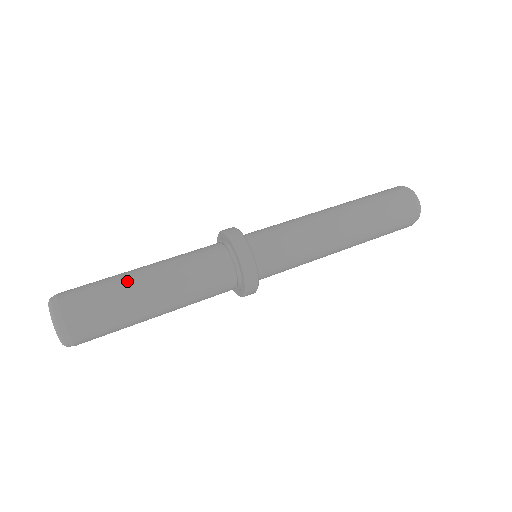
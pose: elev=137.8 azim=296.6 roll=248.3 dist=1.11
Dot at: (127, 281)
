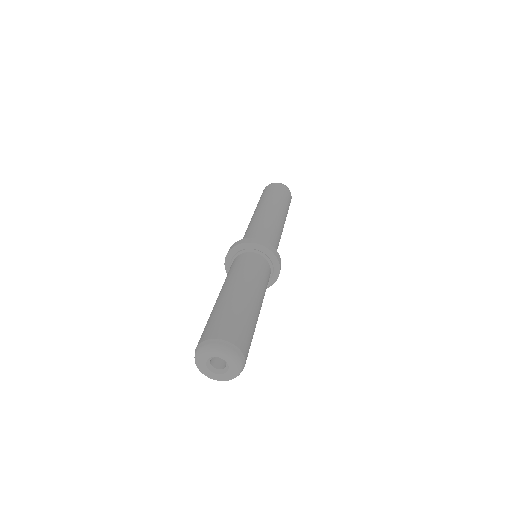
Dot at: (230, 300)
